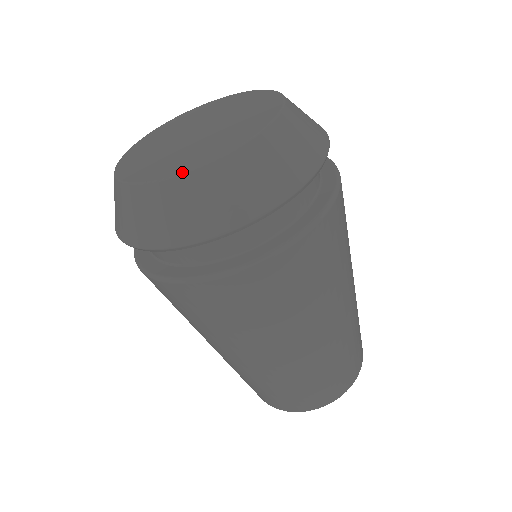
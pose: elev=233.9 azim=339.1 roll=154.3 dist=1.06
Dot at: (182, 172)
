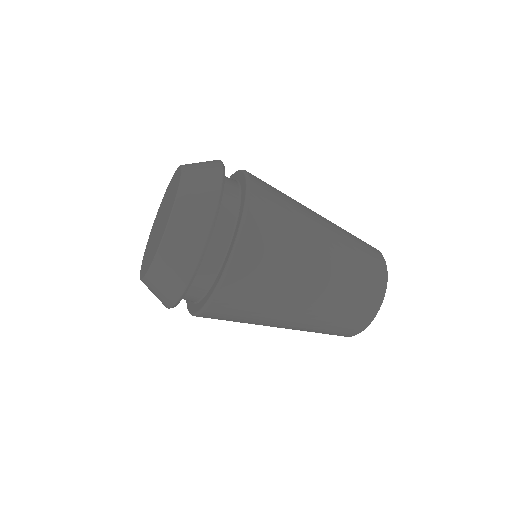
Dot at: (150, 265)
